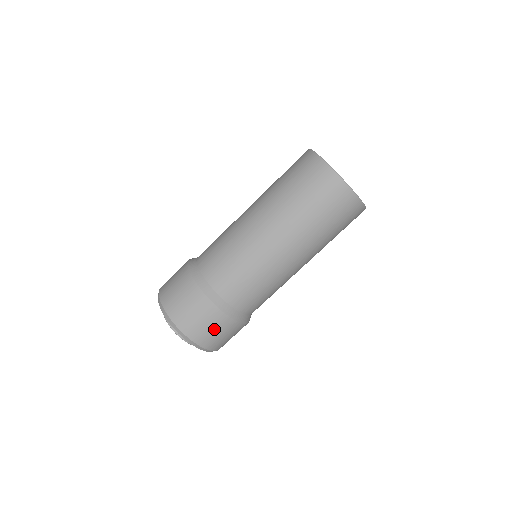
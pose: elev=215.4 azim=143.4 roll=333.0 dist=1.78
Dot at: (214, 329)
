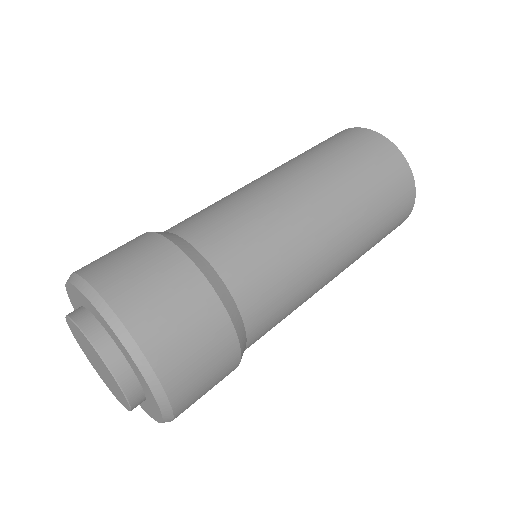
Dot at: (169, 296)
